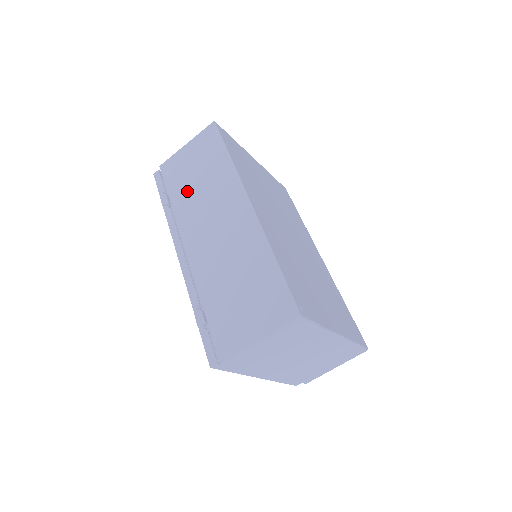
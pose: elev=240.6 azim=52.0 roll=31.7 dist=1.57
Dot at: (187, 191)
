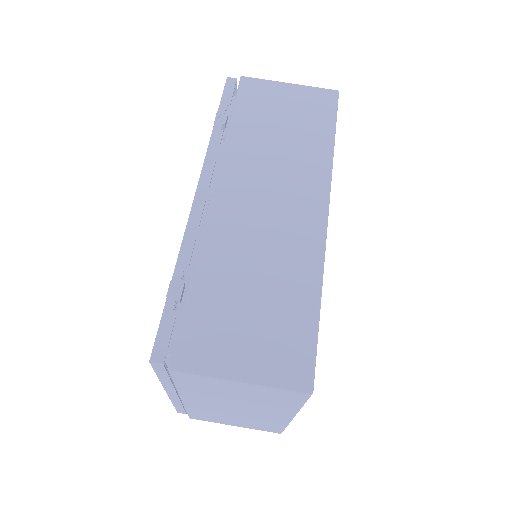
Dot at: (259, 132)
